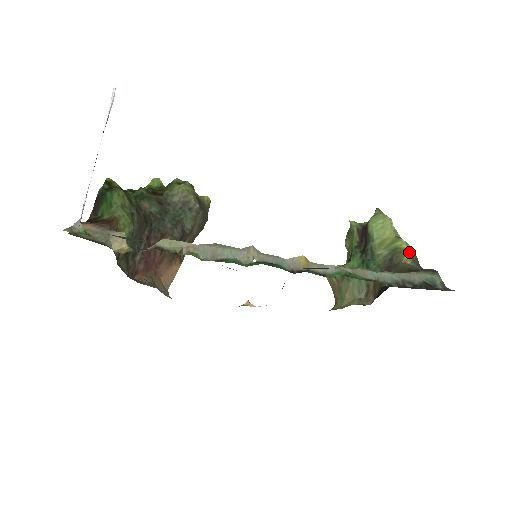
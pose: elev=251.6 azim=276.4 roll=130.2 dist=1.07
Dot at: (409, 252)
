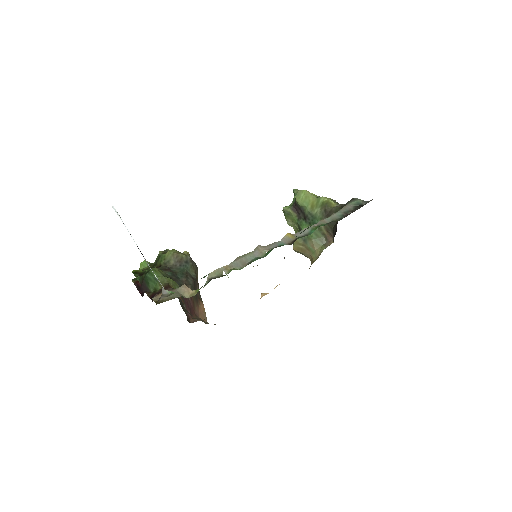
Dot at: (331, 200)
